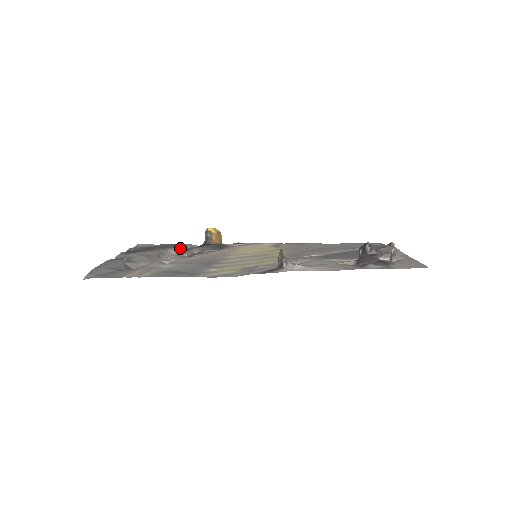
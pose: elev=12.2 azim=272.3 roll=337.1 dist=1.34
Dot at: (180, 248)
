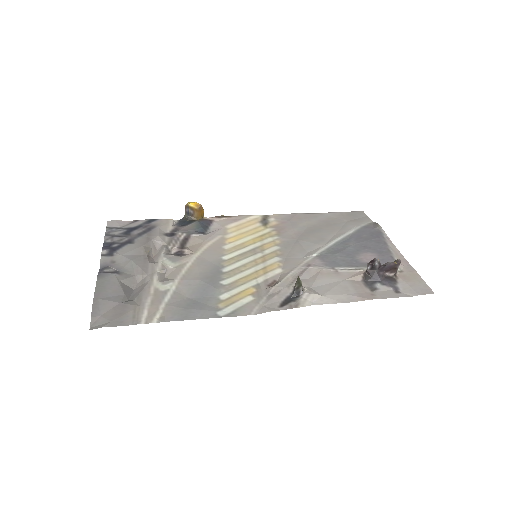
Dot at: (163, 233)
